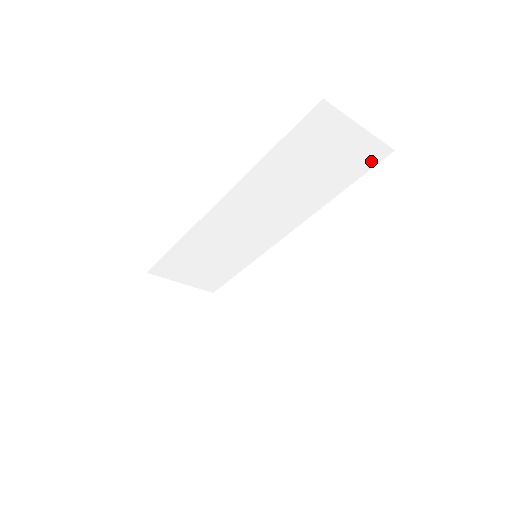
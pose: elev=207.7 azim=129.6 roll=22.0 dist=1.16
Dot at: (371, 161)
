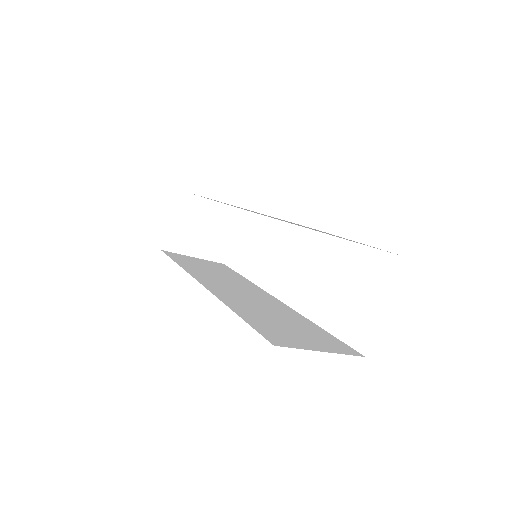
Dot at: occluded
